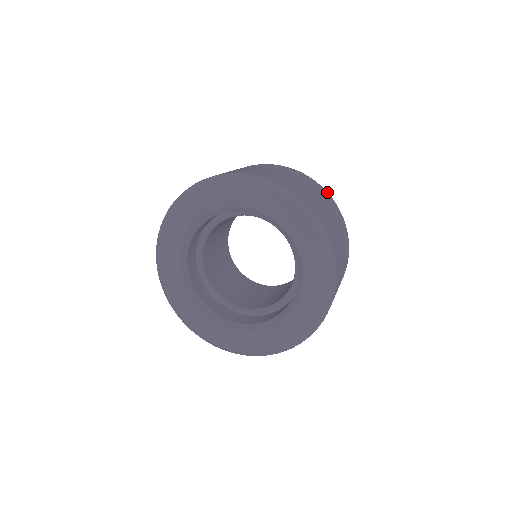
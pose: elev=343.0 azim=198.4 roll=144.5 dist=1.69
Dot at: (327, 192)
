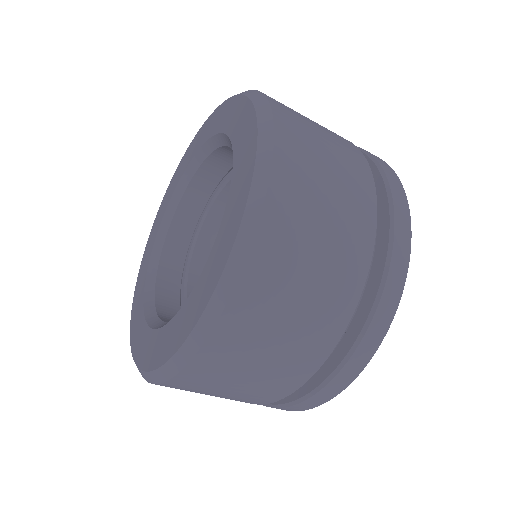
Dot at: (408, 206)
